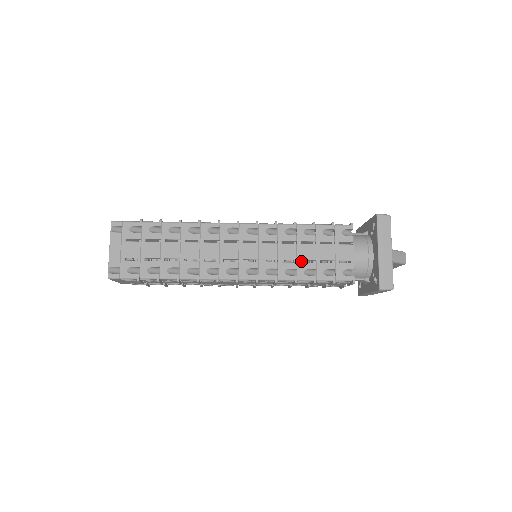
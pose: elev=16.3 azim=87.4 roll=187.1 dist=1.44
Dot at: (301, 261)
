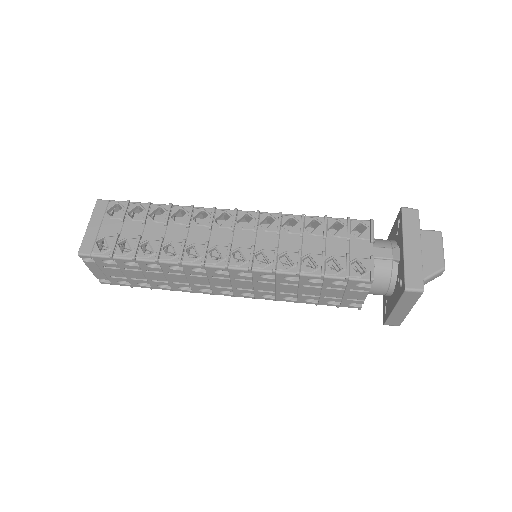
Dot at: occluded
